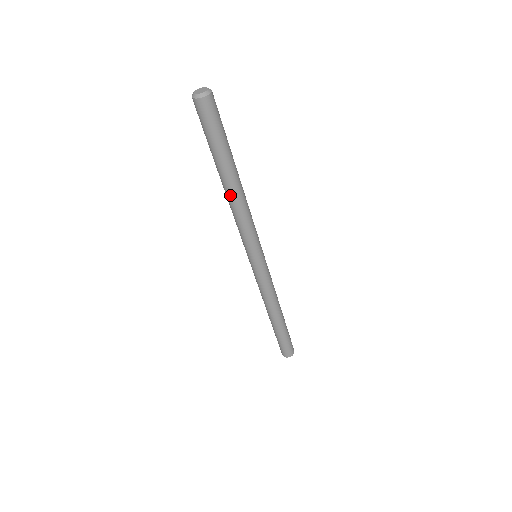
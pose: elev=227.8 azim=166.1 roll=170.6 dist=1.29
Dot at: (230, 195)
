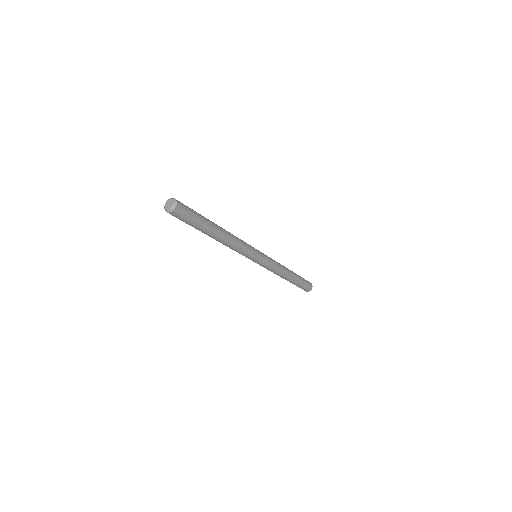
Dot at: (221, 241)
